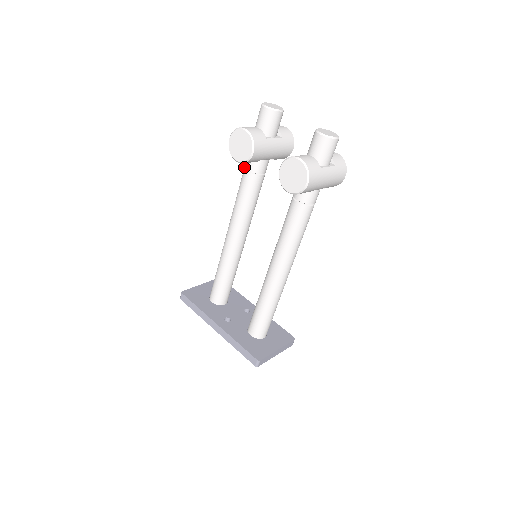
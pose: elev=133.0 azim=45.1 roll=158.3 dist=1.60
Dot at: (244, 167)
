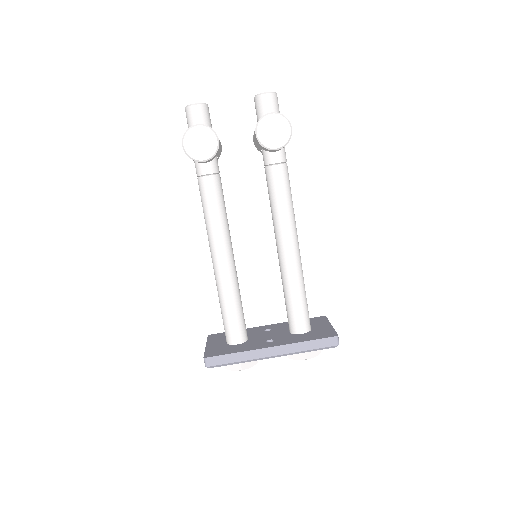
Dot at: (198, 177)
